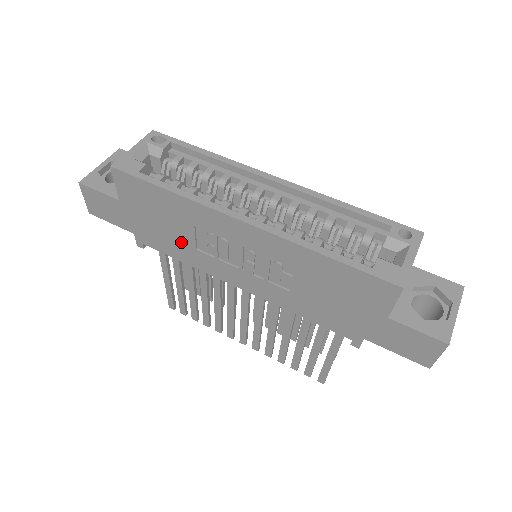
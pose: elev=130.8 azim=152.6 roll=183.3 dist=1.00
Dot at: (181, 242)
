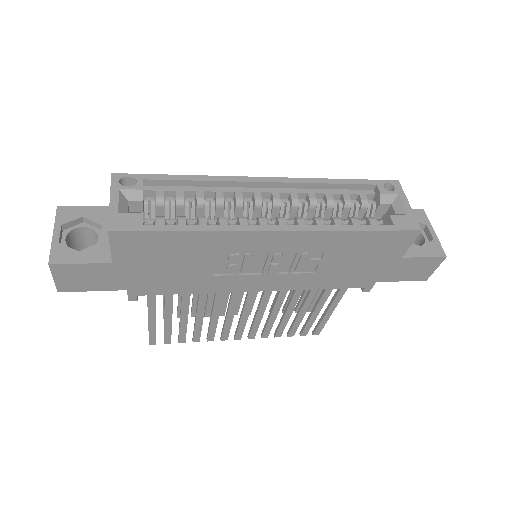
Dot at: (194, 275)
